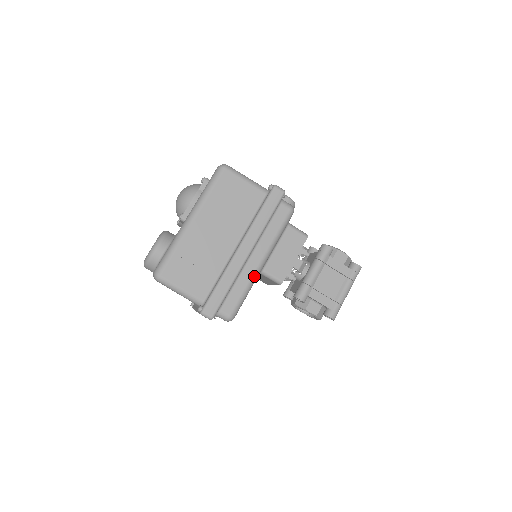
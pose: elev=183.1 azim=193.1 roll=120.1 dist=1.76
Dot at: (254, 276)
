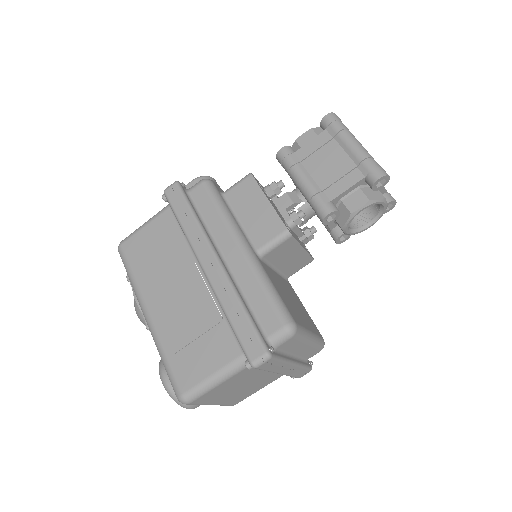
Dot at: (252, 265)
